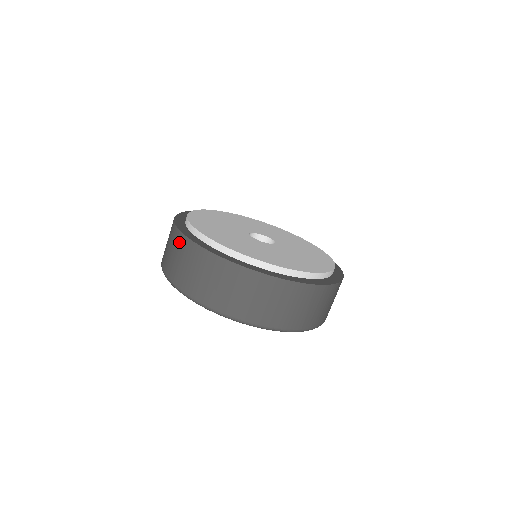
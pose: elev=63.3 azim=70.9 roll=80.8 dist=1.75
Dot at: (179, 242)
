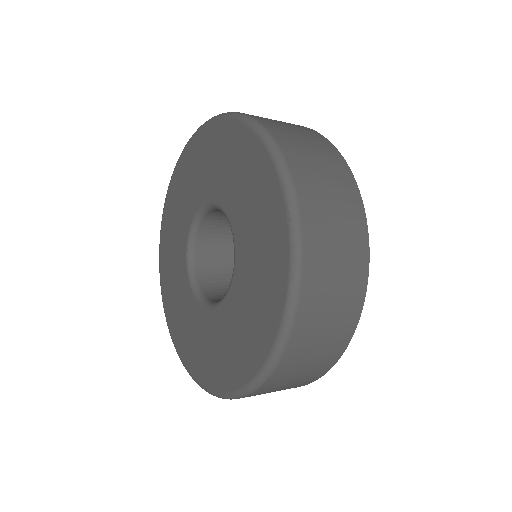
Dot at: occluded
